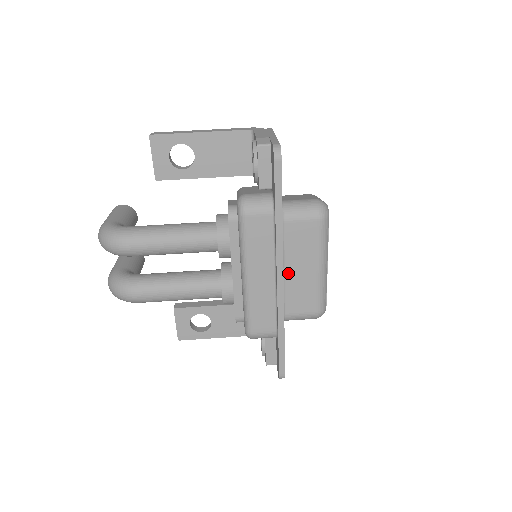
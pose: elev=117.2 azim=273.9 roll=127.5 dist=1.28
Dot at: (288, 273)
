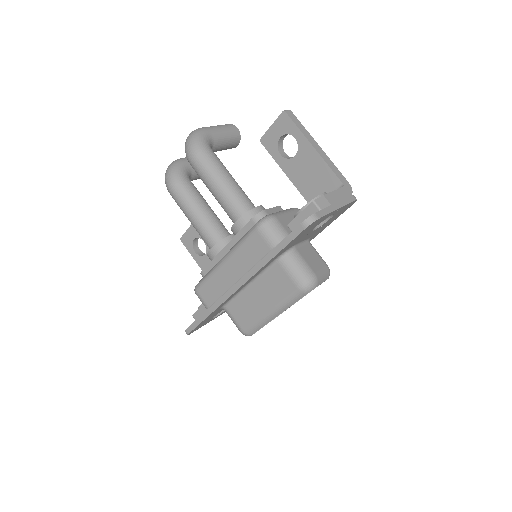
Dot at: (250, 289)
